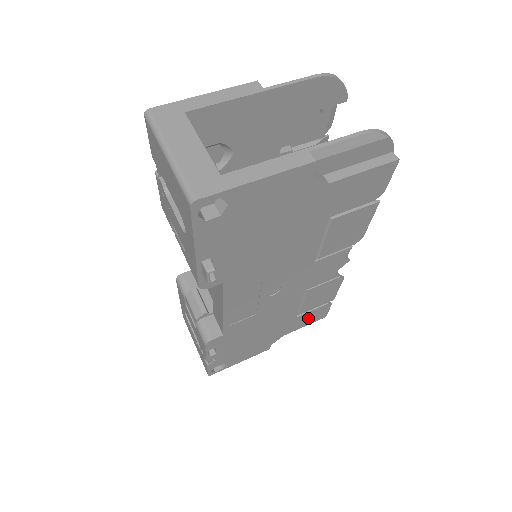
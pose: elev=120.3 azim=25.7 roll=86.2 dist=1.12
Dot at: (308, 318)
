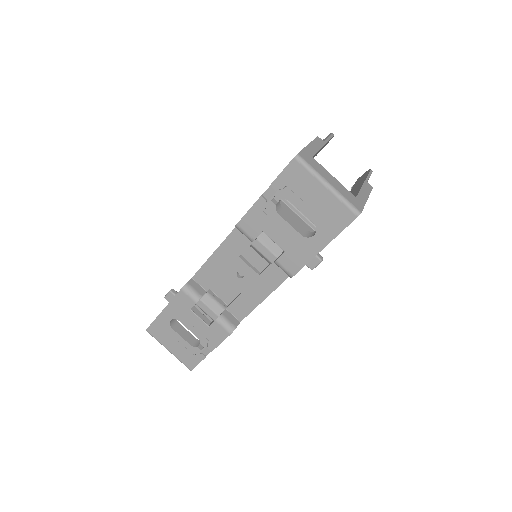
Dot at: occluded
